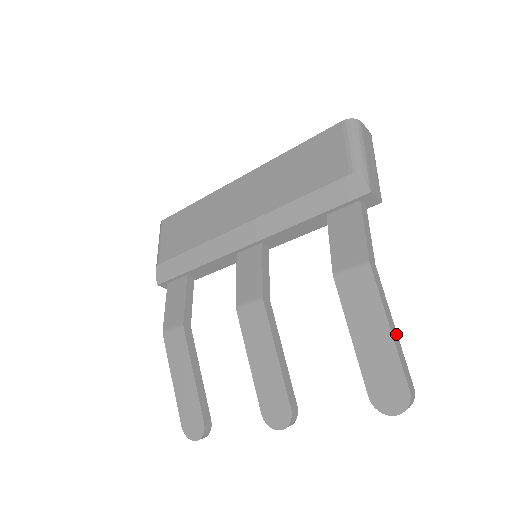
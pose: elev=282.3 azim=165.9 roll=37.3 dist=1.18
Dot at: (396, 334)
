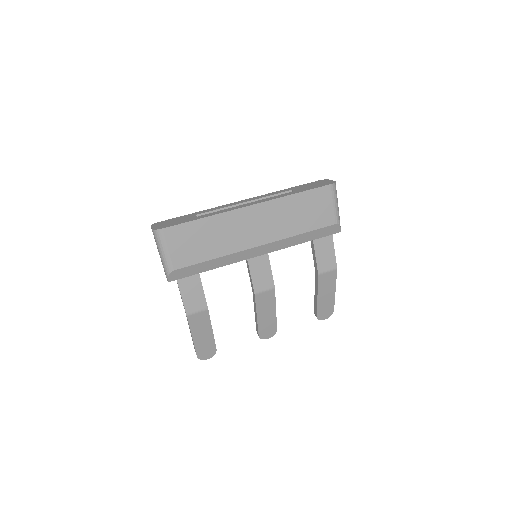
Dot at: occluded
